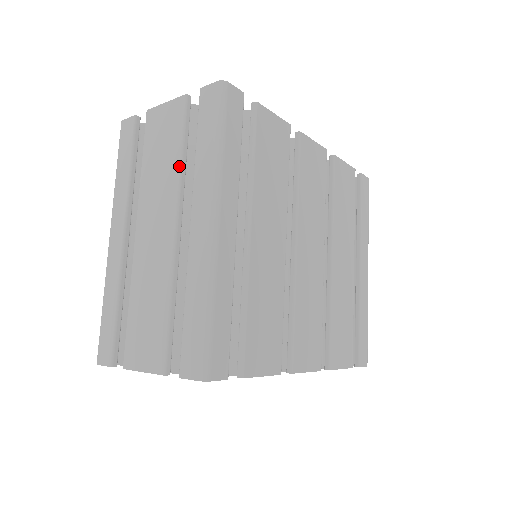
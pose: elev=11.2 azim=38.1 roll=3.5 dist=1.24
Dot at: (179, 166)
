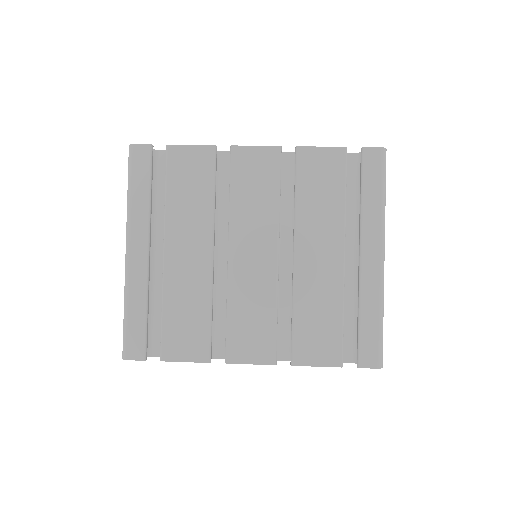
Dot at: occluded
